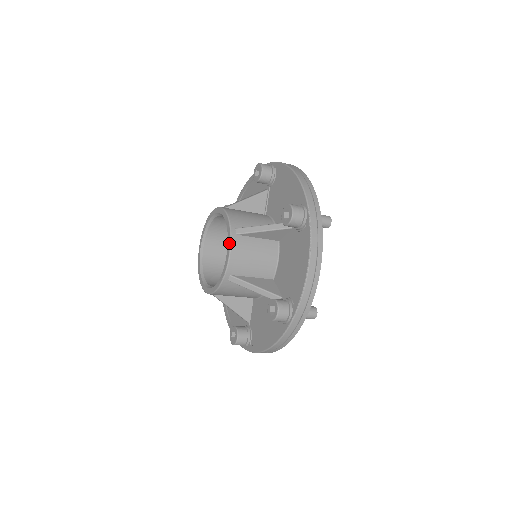
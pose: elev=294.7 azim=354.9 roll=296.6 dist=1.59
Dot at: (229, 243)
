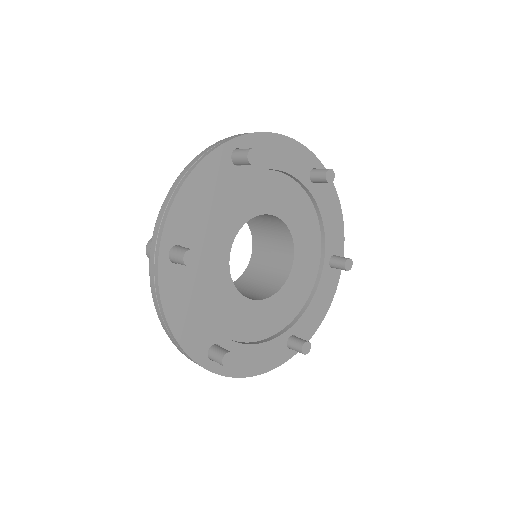
Dot at: occluded
